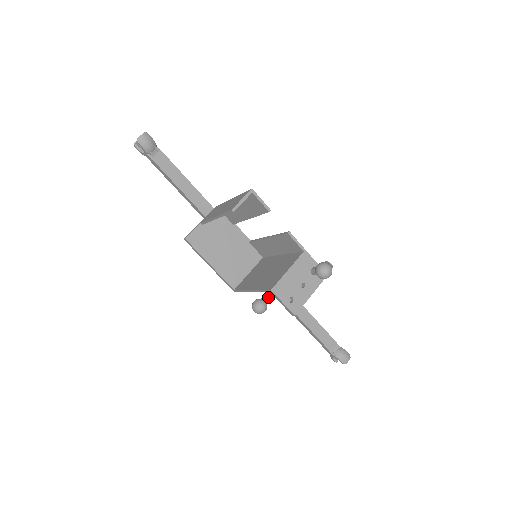
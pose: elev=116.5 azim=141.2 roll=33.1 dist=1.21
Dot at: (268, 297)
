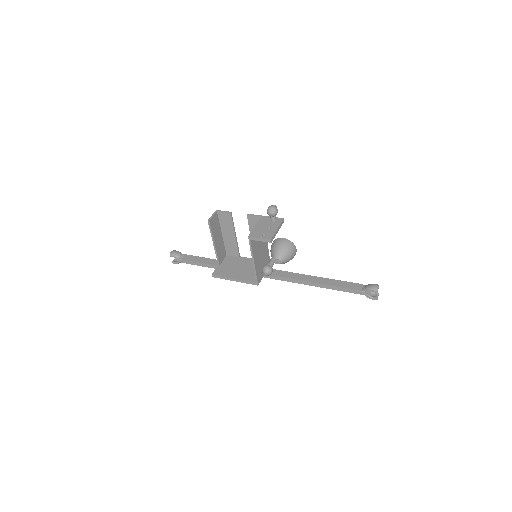
Dot at: (270, 263)
